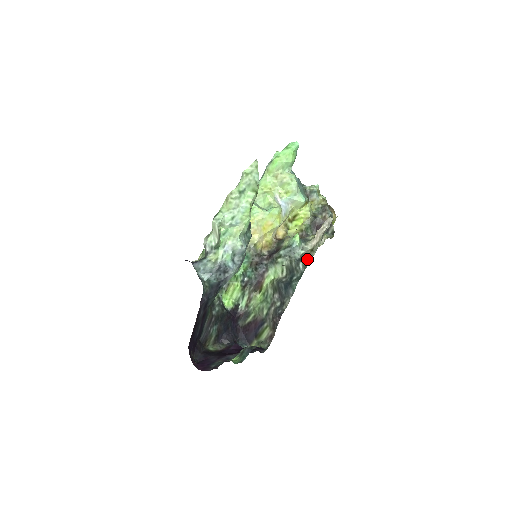
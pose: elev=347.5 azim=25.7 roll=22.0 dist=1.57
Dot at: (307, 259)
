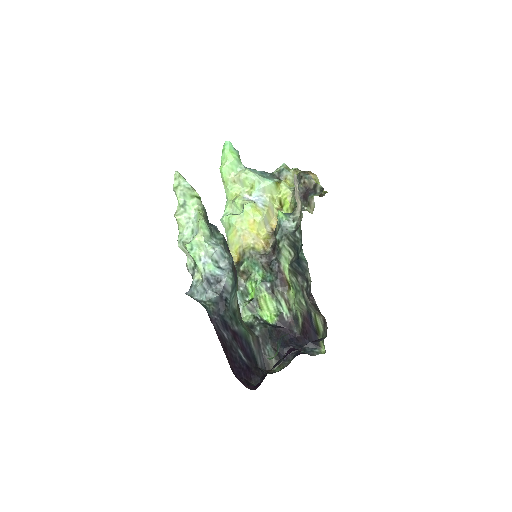
Dot at: (299, 225)
